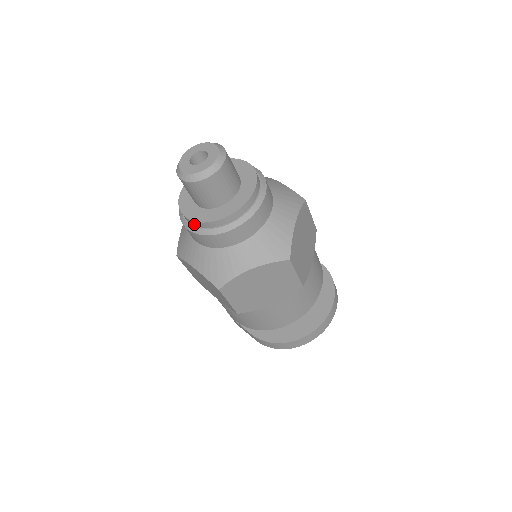
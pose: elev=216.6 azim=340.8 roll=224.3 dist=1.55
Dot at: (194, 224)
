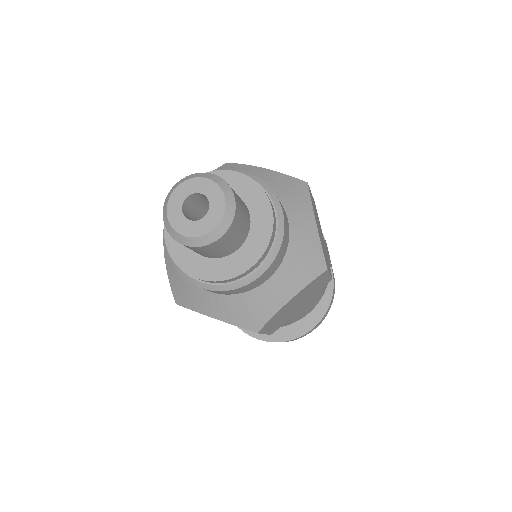
Dot at: (170, 249)
